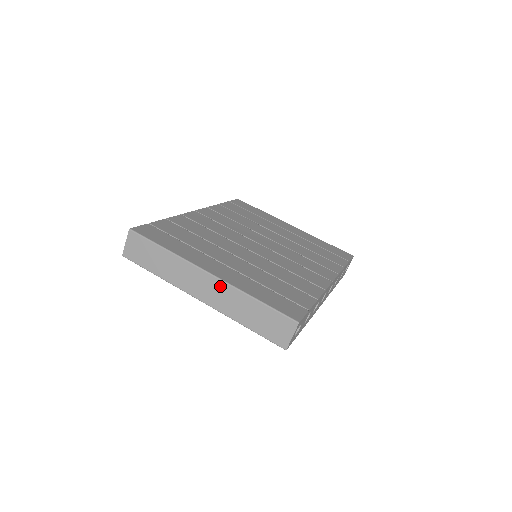
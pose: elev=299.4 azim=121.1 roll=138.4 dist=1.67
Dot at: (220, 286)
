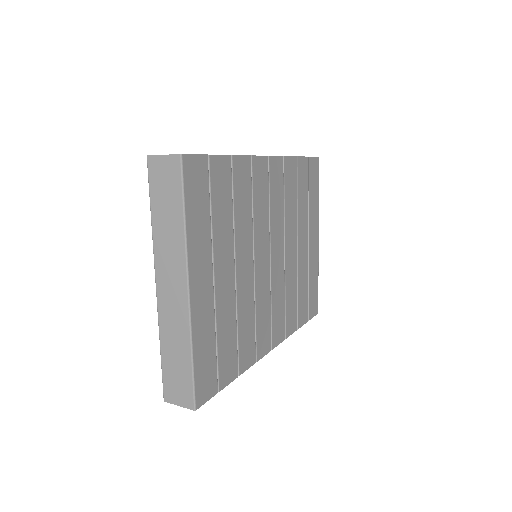
Dot at: (183, 308)
